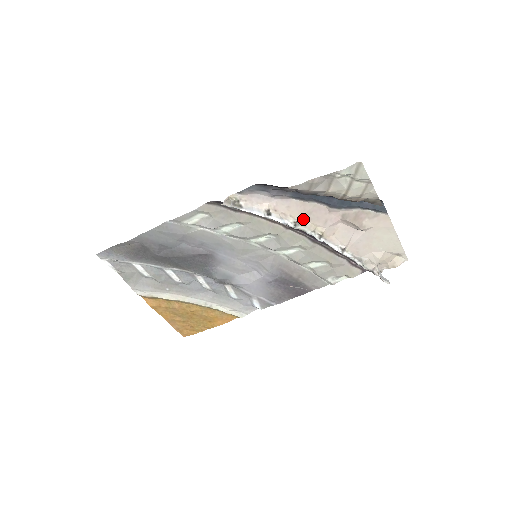
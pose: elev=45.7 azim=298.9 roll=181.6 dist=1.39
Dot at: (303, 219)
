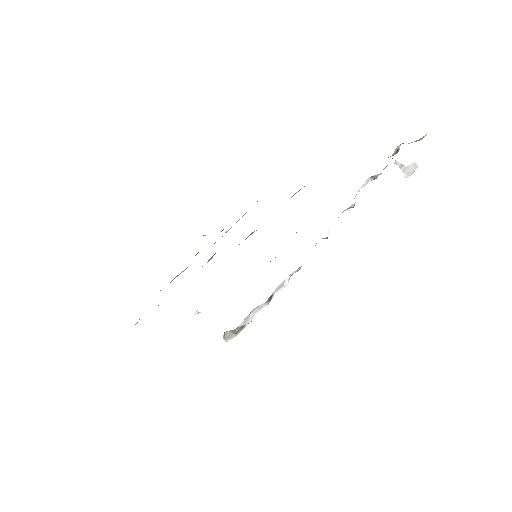
Dot at: occluded
